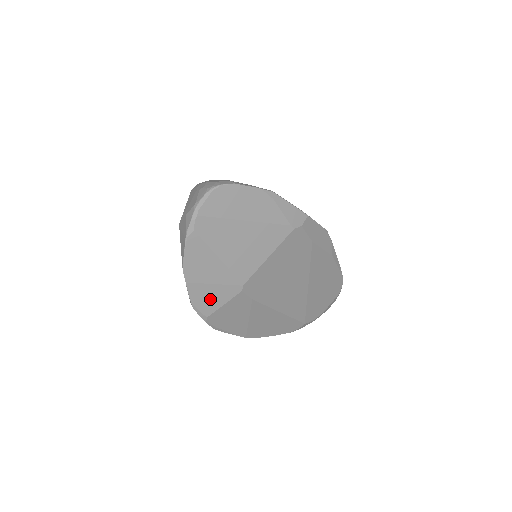
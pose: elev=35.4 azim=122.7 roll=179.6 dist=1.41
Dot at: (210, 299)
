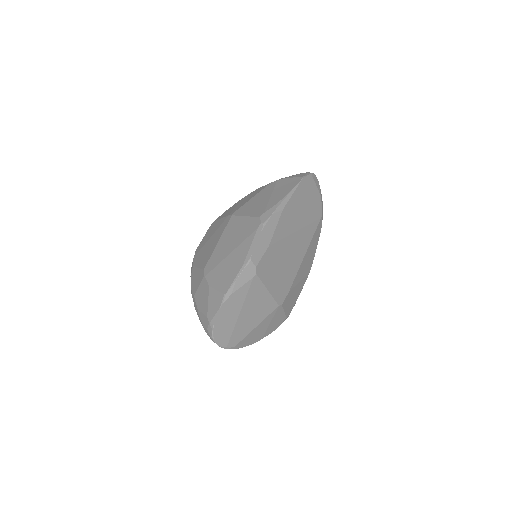
Dot at: (277, 321)
